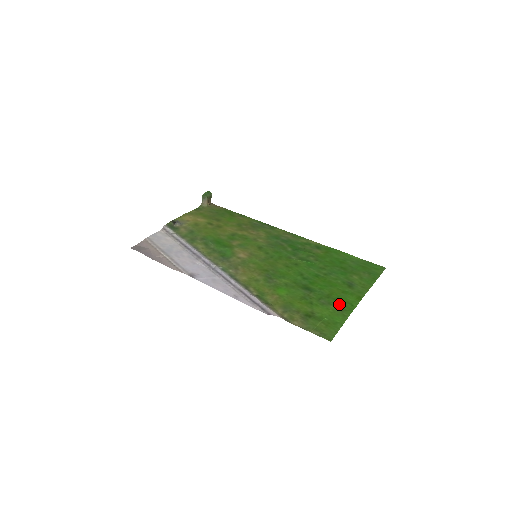
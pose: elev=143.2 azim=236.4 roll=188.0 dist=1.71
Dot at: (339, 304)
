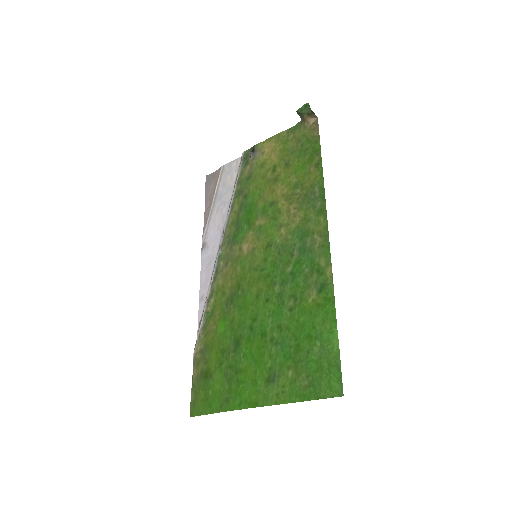
Dot at: (233, 390)
